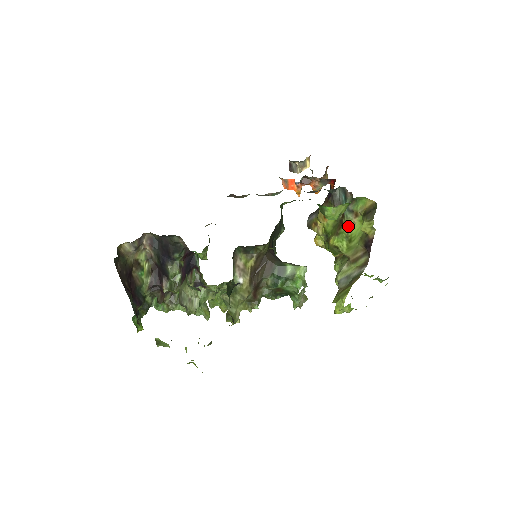
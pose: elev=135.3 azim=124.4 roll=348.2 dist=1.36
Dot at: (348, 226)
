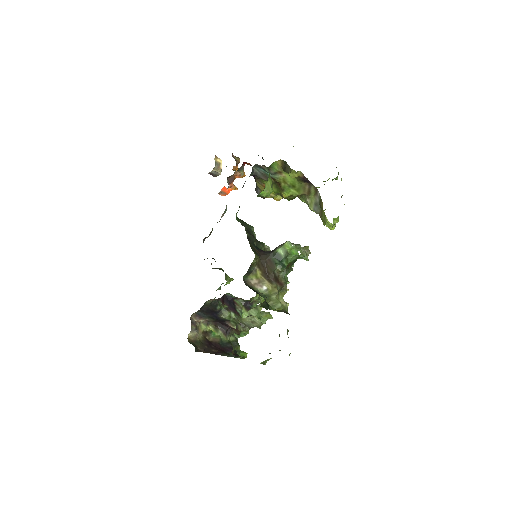
Dot at: (283, 181)
